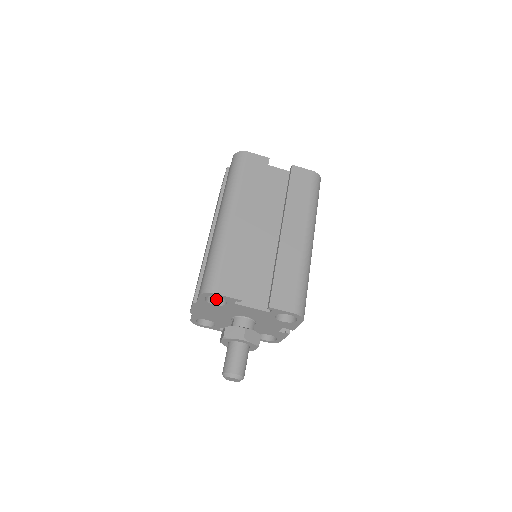
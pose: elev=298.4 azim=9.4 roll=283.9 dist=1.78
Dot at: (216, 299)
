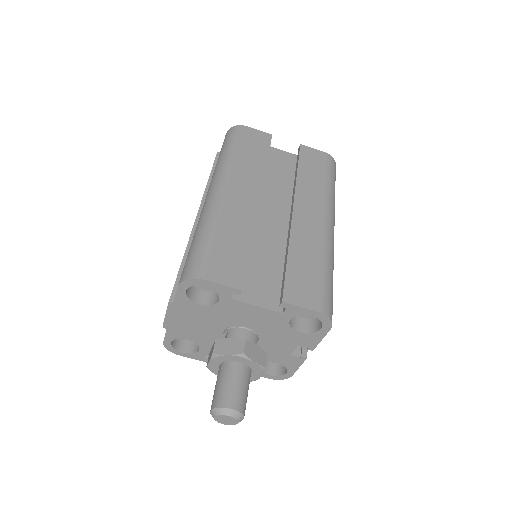
Dot at: (203, 297)
